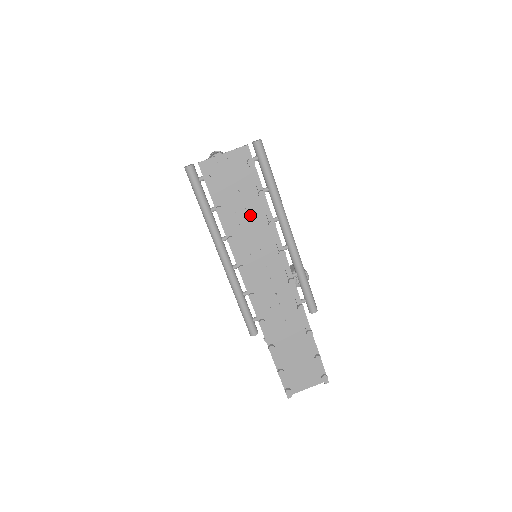
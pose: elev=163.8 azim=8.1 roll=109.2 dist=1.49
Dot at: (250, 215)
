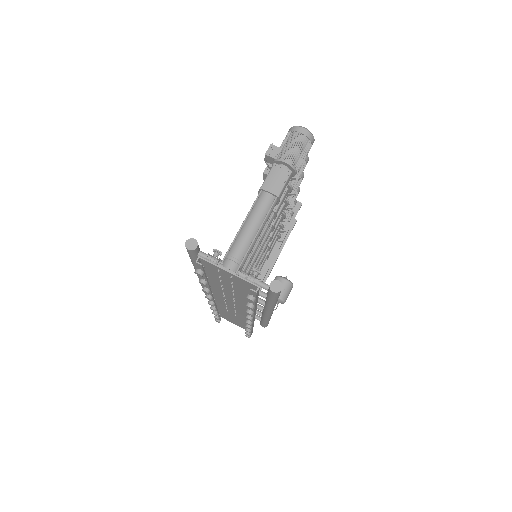
Dot at: (236, 293)
